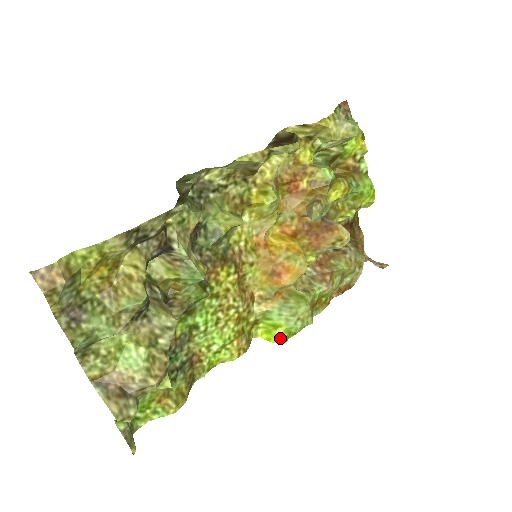
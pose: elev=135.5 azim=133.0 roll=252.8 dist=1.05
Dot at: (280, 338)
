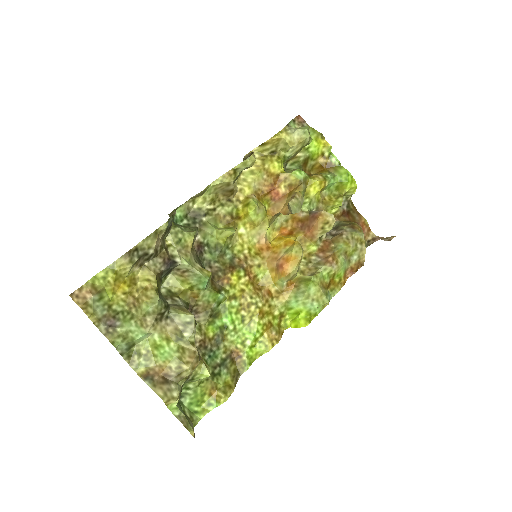
Dot at: (303, 321)
